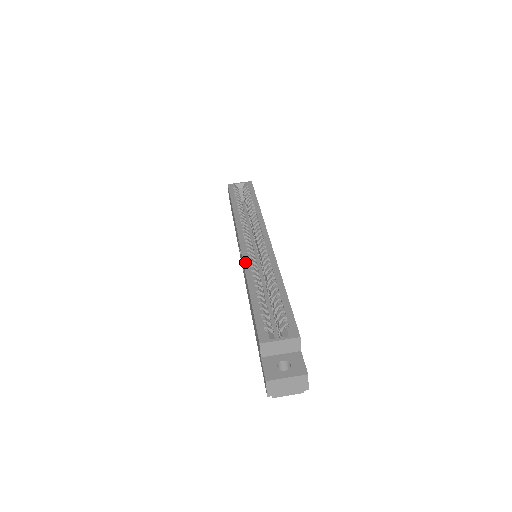
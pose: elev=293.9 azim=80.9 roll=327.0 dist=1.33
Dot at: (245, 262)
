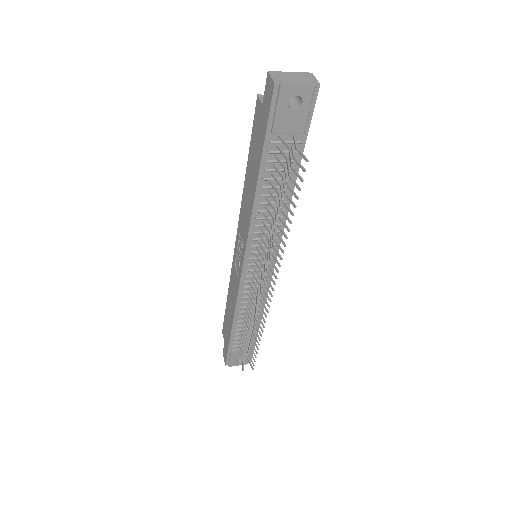
Dot at: occluded
